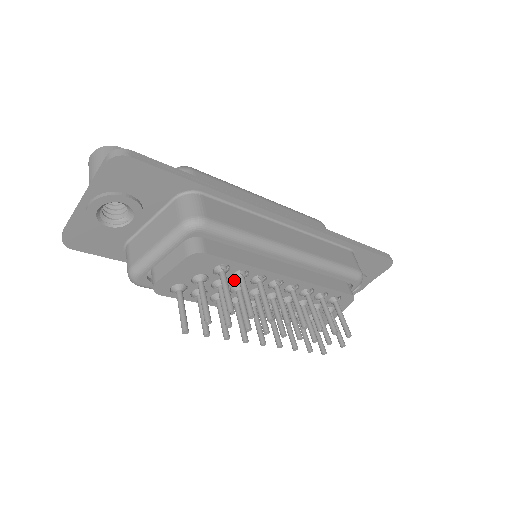
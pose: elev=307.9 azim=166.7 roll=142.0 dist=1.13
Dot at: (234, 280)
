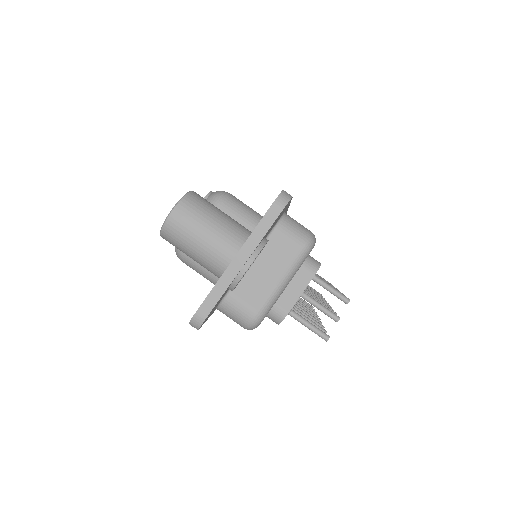
Dot at: occluded
